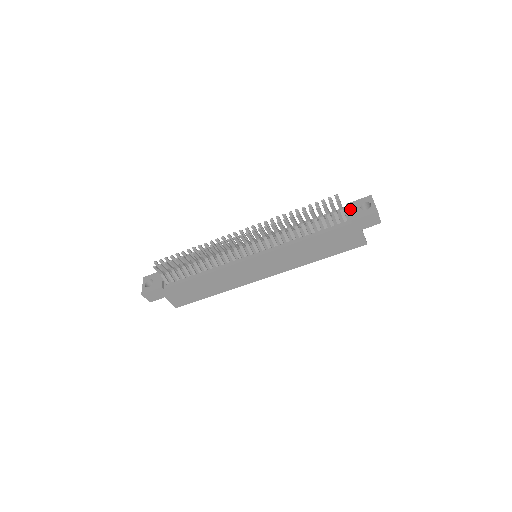
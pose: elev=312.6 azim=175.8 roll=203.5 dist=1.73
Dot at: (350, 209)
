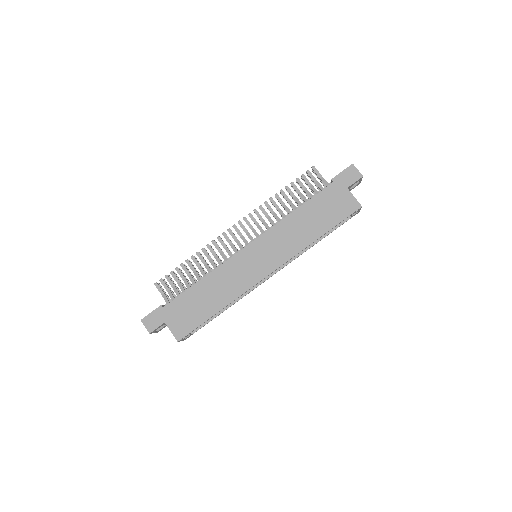
Dot at: occluded
